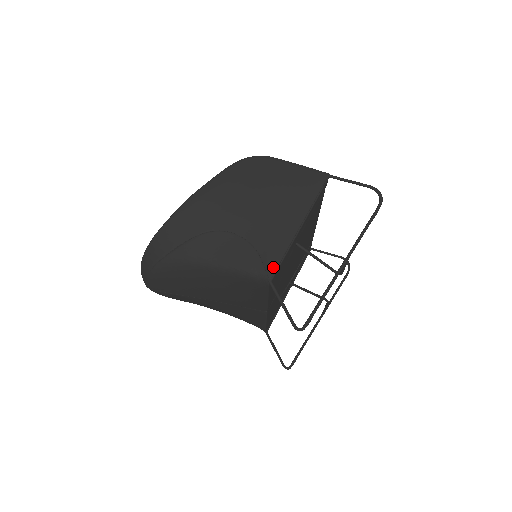
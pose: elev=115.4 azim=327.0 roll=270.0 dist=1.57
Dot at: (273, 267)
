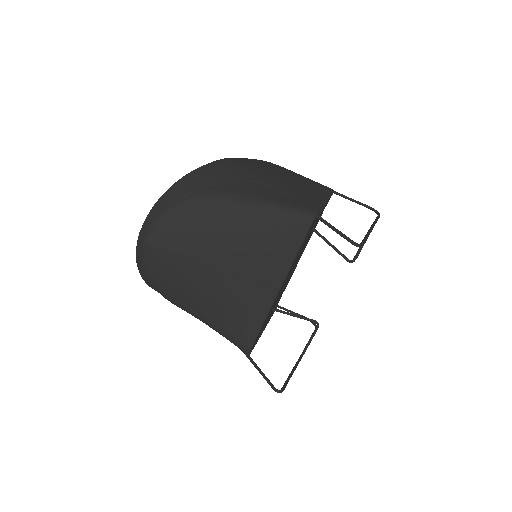
Dot at: (316, 208)
